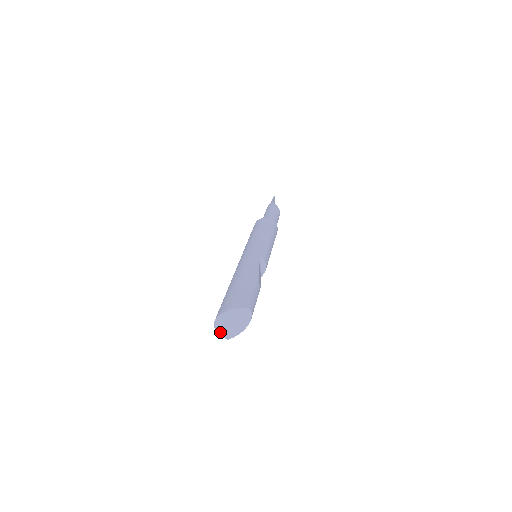
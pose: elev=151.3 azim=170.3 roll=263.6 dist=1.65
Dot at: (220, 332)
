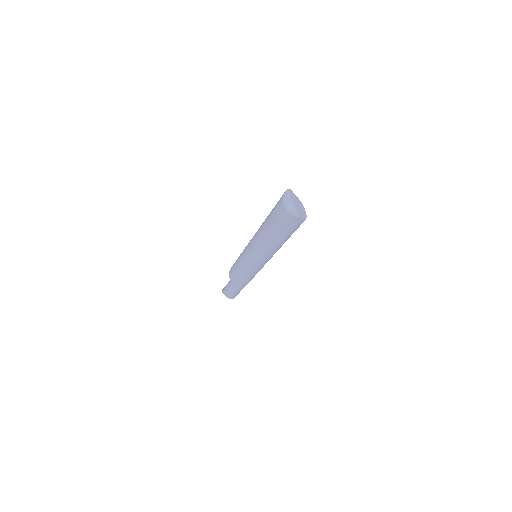
Dot at: (291, 208)
